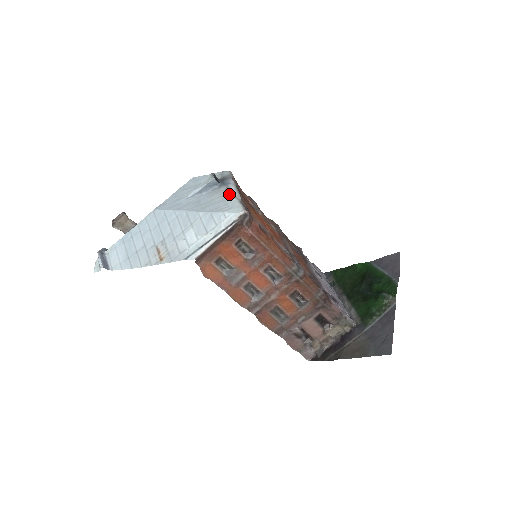
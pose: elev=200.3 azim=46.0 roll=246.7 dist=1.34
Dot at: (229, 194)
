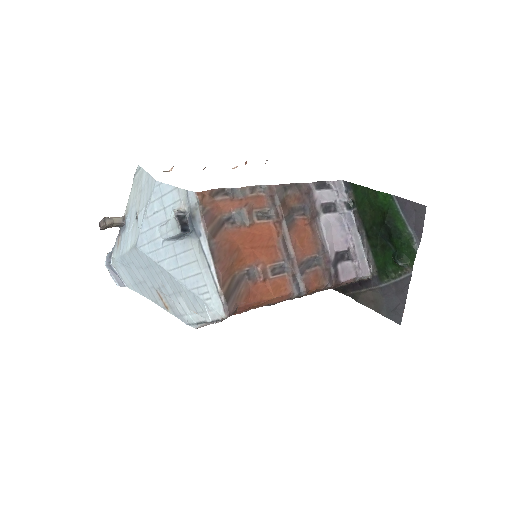
Dot at: (204, 263)
